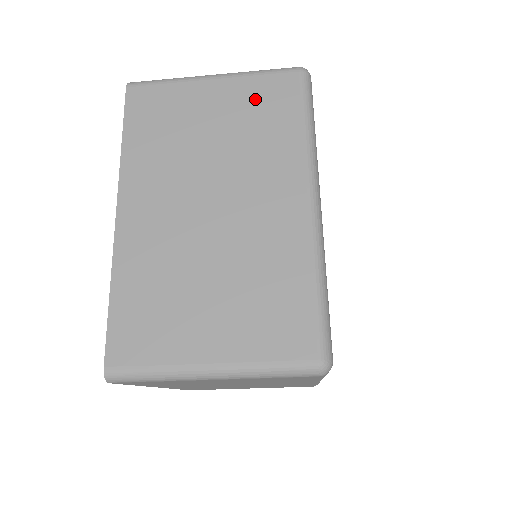
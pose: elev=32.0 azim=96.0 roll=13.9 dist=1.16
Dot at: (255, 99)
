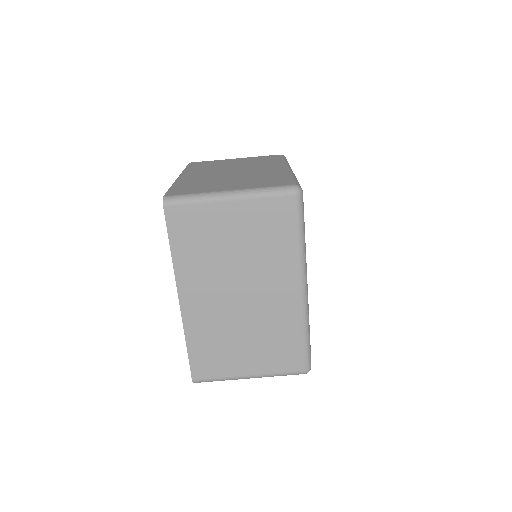
Dot at: (257, 159)
